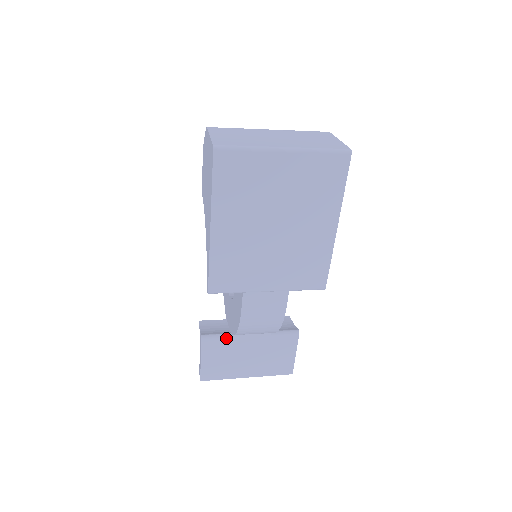
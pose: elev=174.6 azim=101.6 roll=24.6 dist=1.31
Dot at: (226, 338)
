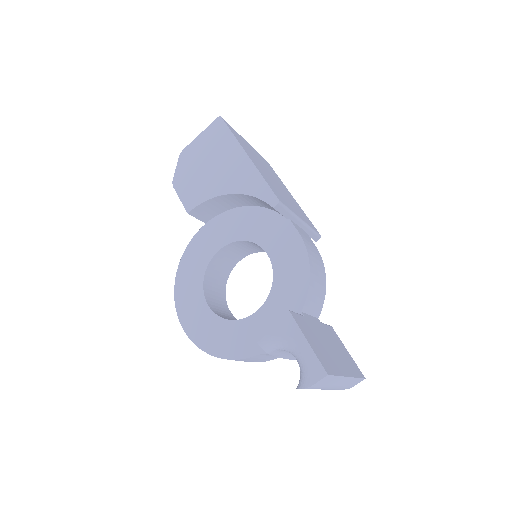
Dot at: (301, 316)
